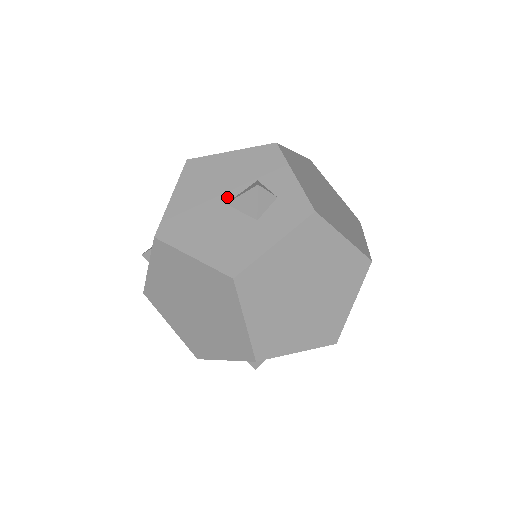
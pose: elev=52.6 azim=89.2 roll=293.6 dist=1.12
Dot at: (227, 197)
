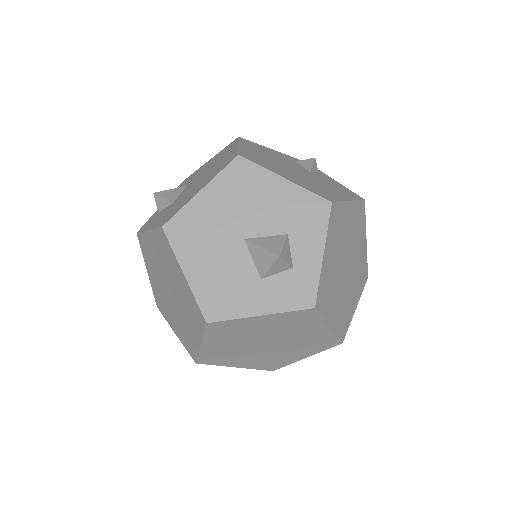
Dot at: (250, 232)
